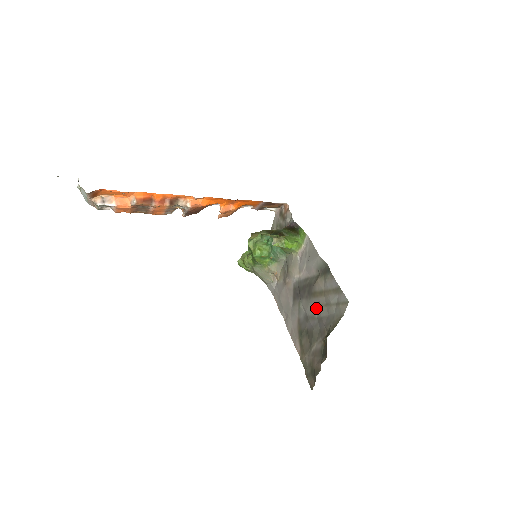
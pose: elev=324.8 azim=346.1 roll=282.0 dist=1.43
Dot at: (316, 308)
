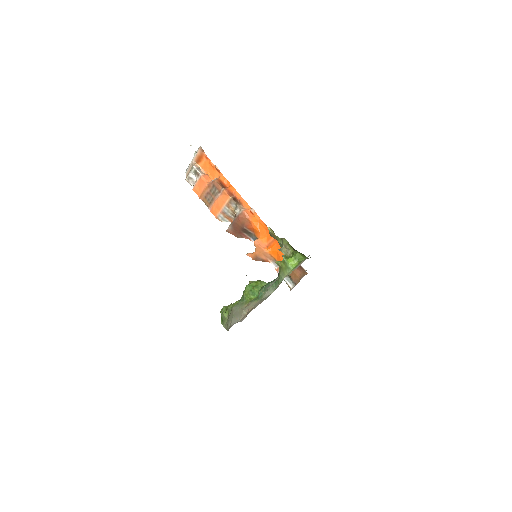
Dot at: occluded
